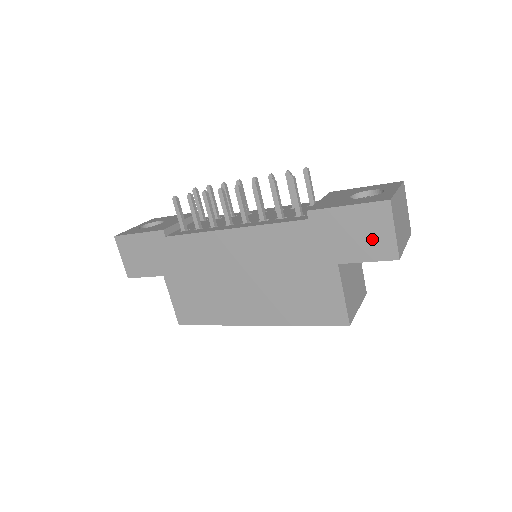
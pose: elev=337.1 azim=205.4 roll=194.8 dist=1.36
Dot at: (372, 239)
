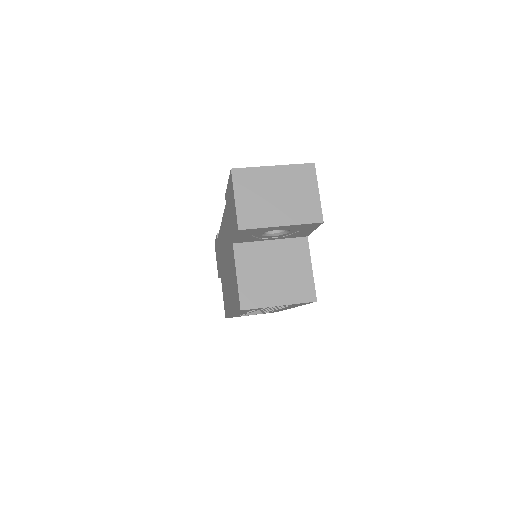
Dot at: (233, 212)
